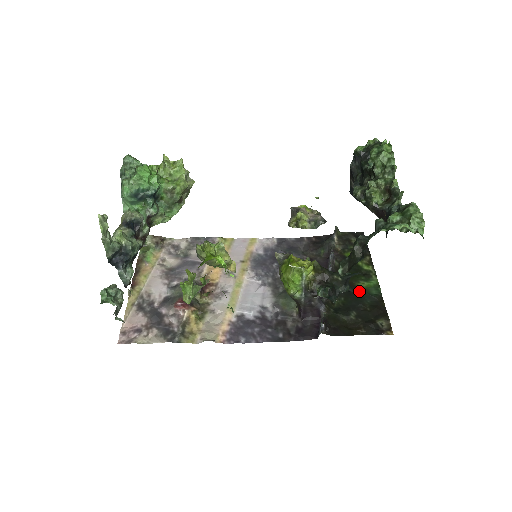
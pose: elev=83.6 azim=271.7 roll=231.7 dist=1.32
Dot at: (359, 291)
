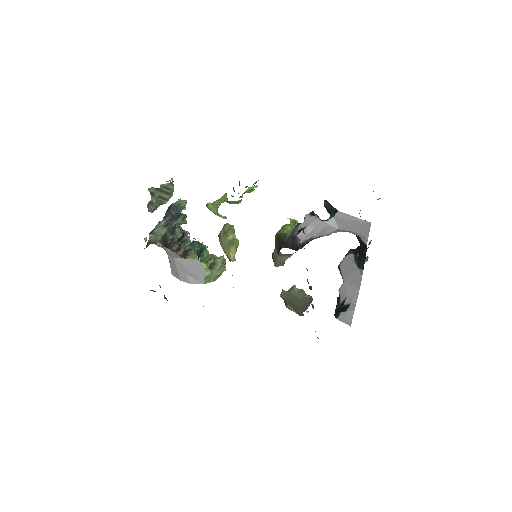
Dot at: occluded
